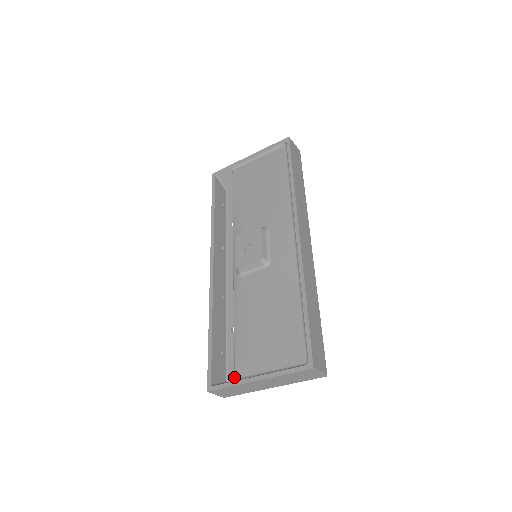
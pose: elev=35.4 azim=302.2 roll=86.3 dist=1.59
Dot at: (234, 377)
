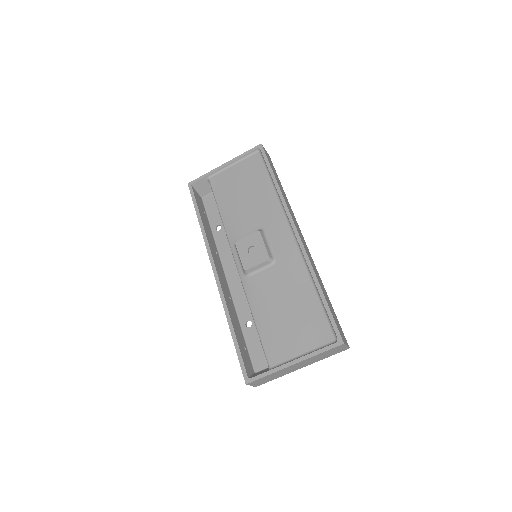
Dot at: (268, 366)
